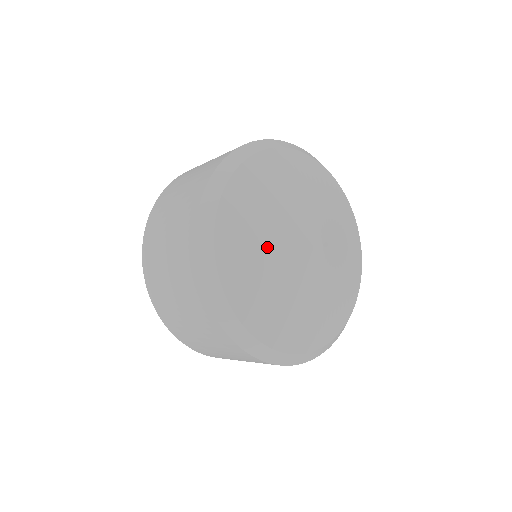
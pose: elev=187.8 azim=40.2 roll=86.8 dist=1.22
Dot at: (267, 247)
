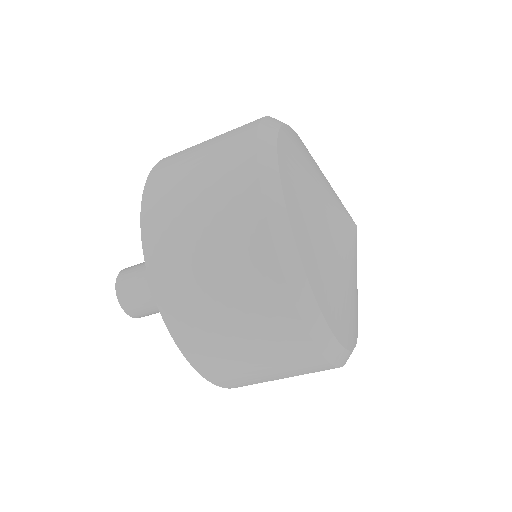
Dot at: (321, 172)
